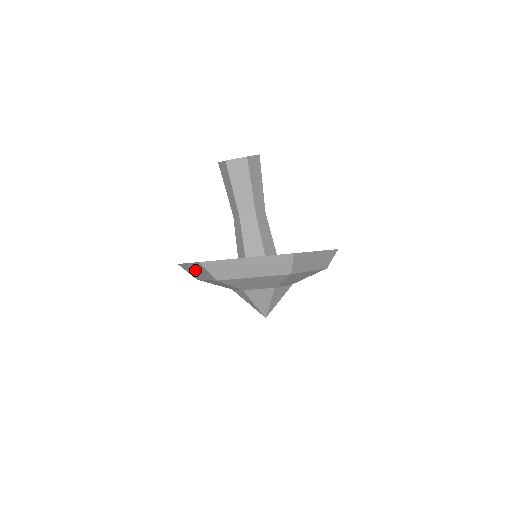
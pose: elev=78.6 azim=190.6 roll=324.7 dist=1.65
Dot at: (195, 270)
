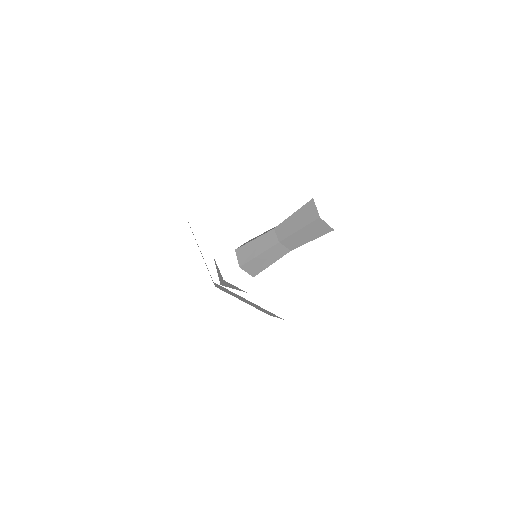
Dot at: (248, 302)
